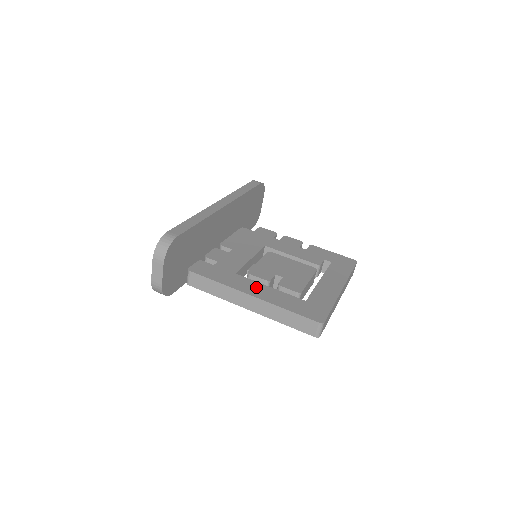
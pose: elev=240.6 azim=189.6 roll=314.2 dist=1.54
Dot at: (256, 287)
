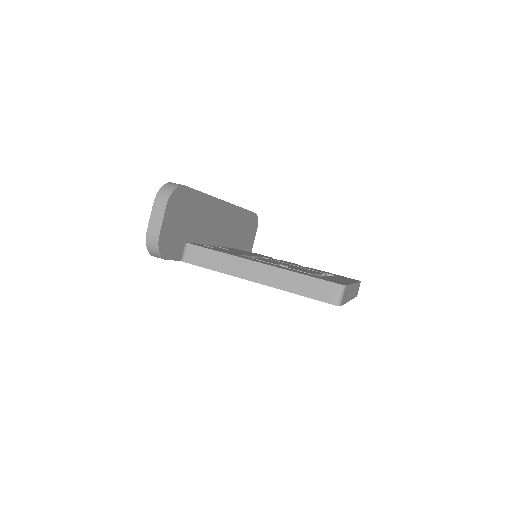
Dot at: (263, 262)
